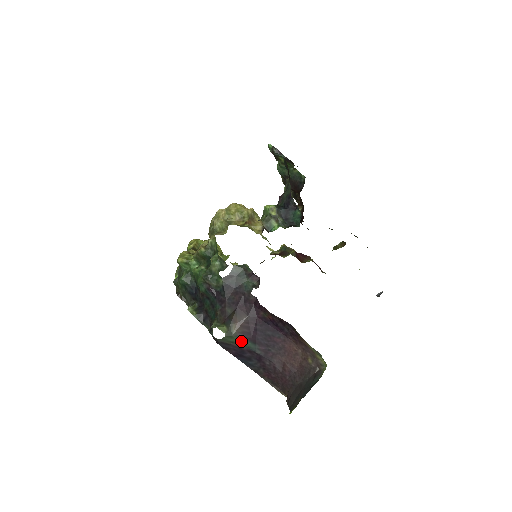
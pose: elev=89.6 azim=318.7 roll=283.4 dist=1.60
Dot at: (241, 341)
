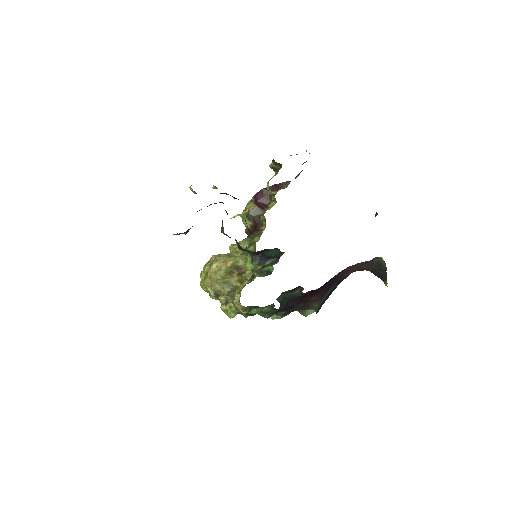
Dot at: (323, 300)
